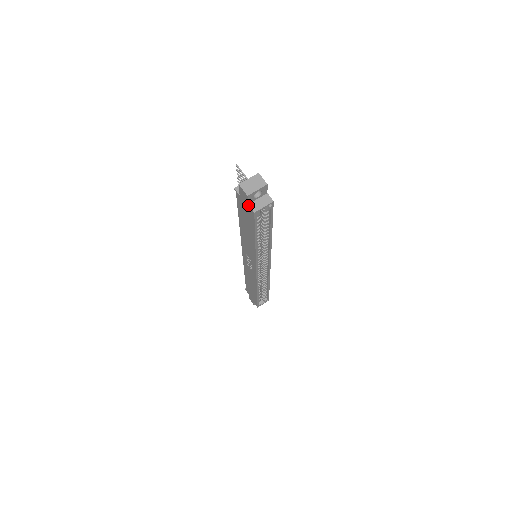
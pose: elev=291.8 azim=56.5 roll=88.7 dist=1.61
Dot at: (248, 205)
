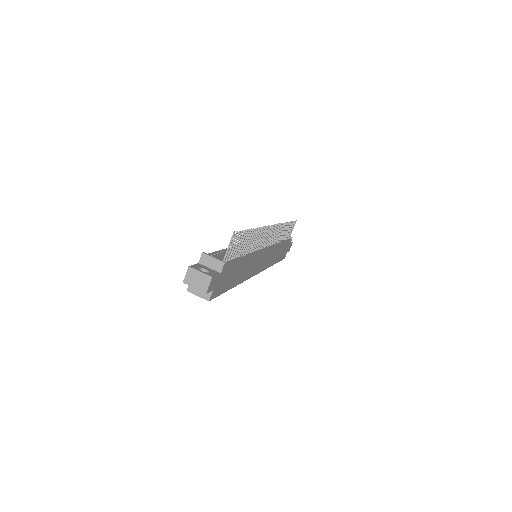
Dot at: occluded
